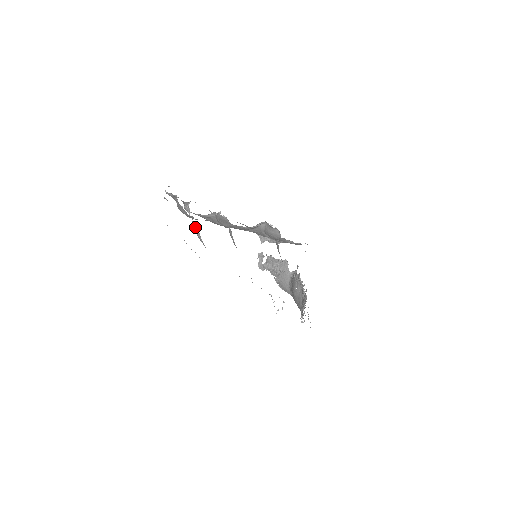
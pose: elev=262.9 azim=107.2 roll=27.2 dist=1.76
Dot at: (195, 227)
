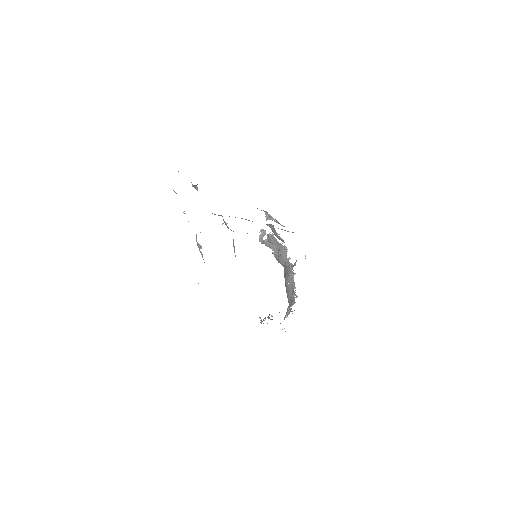
Dot at: (199, 245)
